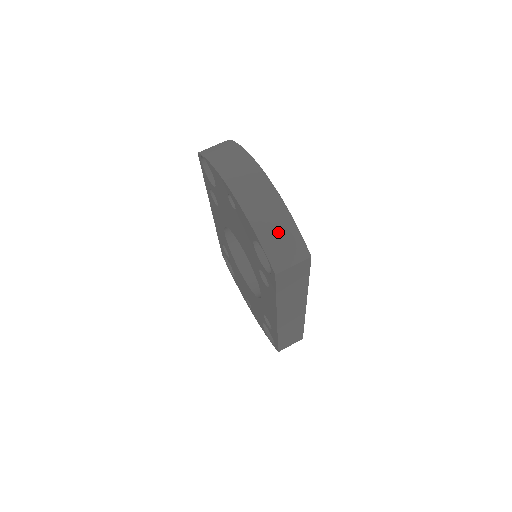
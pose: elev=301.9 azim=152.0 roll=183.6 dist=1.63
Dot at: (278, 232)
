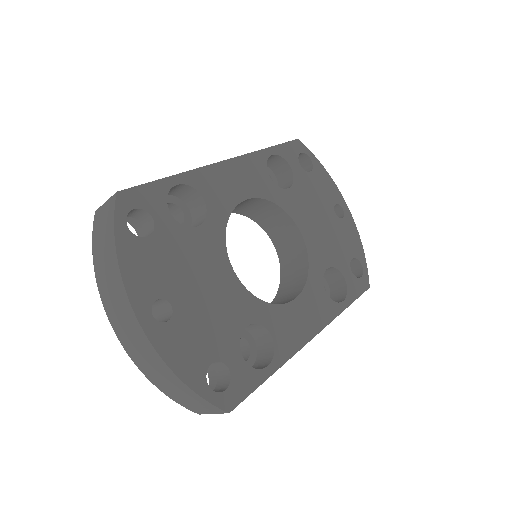
Dot at: (178, 392)
